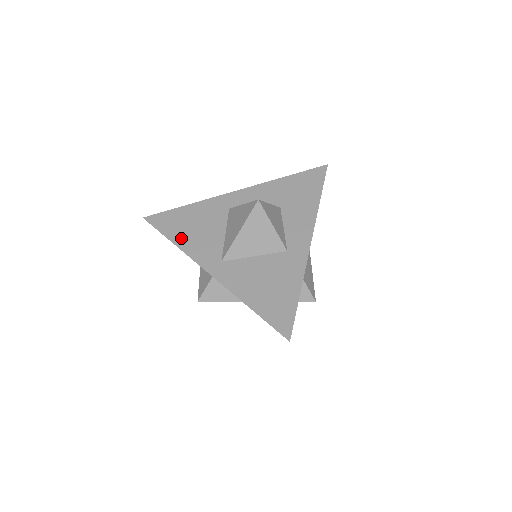
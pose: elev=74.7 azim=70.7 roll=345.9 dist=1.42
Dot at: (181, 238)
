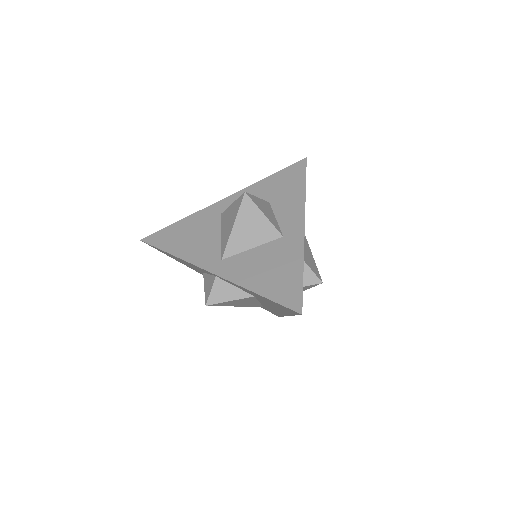
Dot at: (179, 249)
